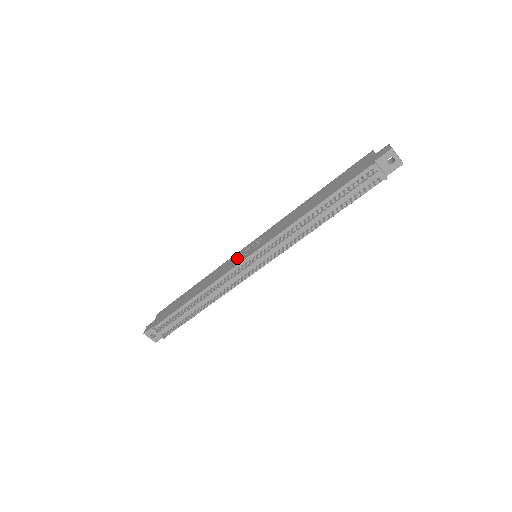
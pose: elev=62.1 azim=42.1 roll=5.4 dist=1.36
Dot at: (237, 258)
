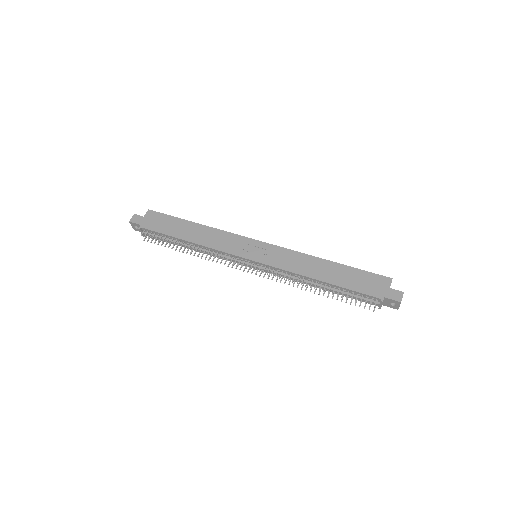
Dot at: (241, 246)
